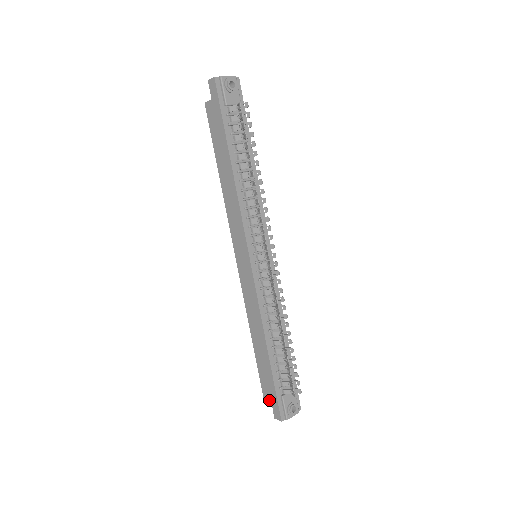
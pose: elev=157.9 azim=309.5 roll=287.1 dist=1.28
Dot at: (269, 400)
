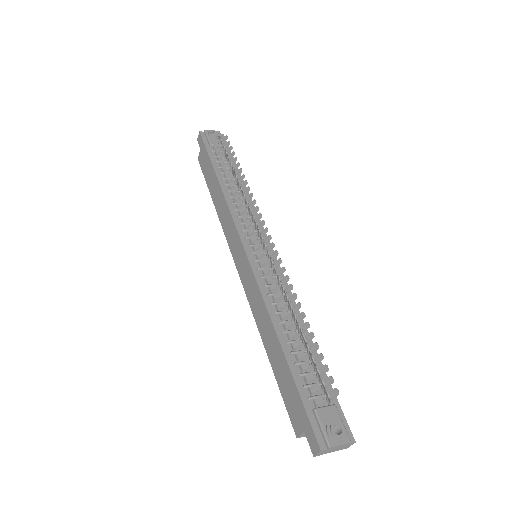
Dot at: (300, 428)
